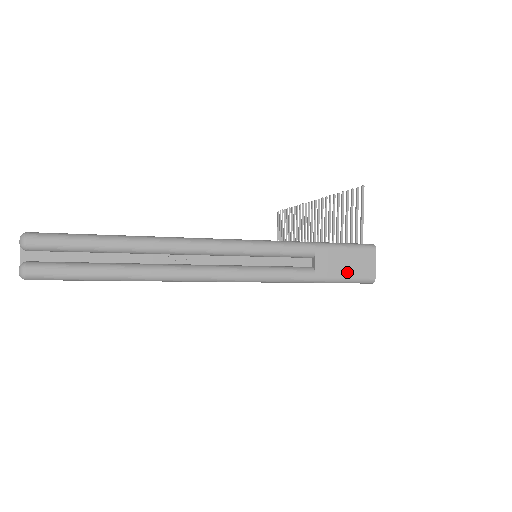
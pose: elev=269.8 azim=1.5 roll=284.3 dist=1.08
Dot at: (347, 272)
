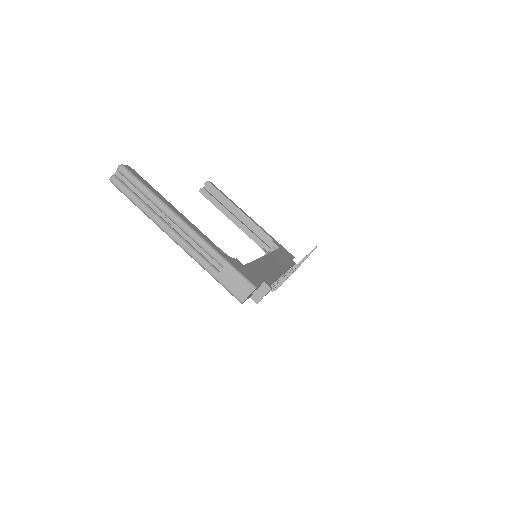
Dot at: (232, 287)
